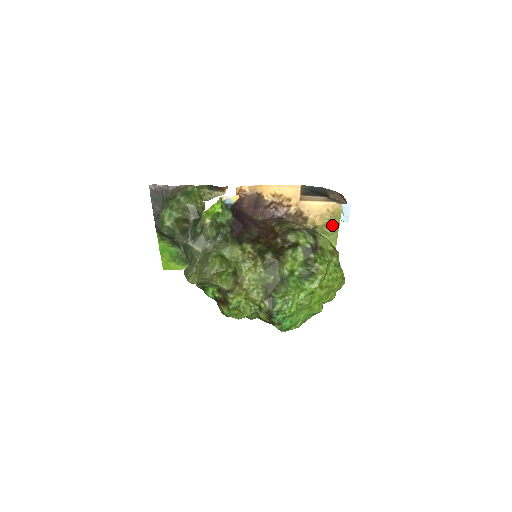
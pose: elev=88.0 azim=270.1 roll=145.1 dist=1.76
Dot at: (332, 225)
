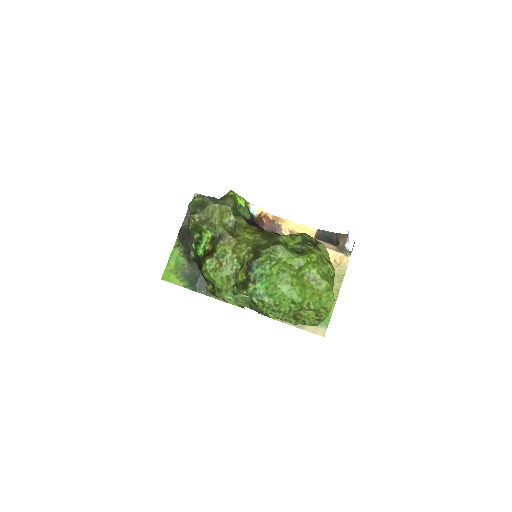
Dot at: (335, 280)
